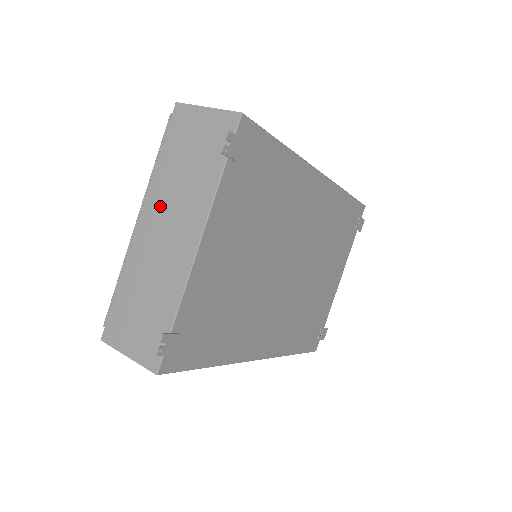
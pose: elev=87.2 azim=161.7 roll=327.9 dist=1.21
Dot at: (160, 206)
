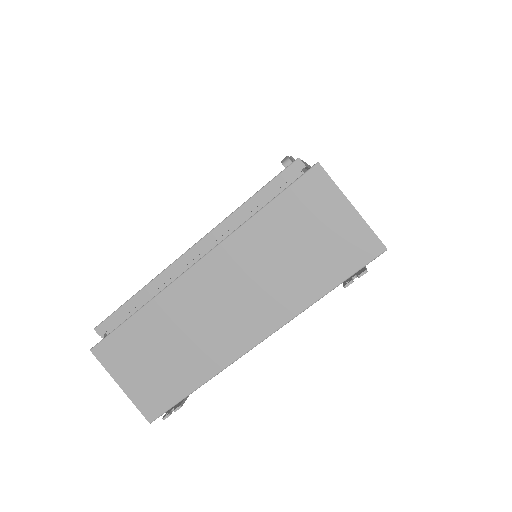
Dot at: (233, 269)
